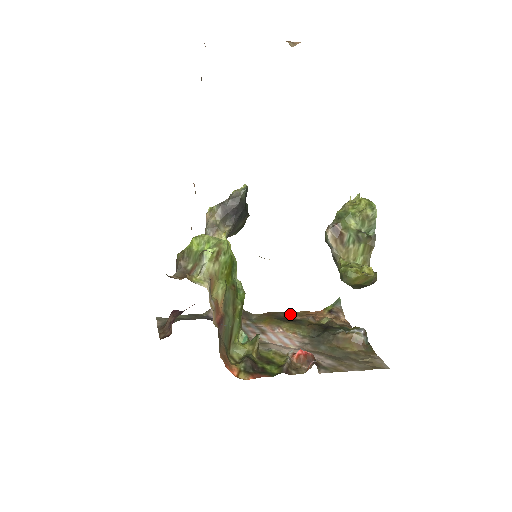
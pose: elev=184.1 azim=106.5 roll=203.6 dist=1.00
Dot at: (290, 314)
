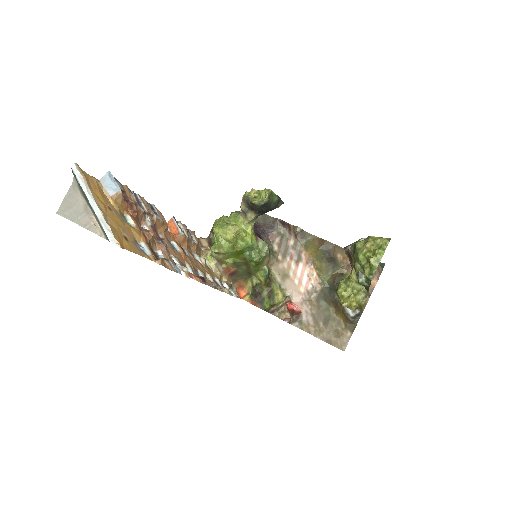
Dot at: (338, 251)
